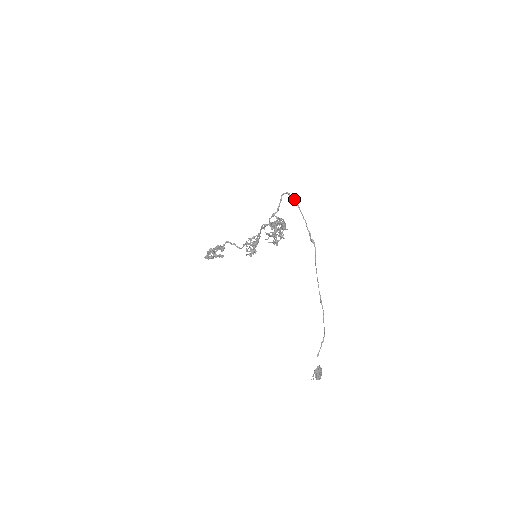
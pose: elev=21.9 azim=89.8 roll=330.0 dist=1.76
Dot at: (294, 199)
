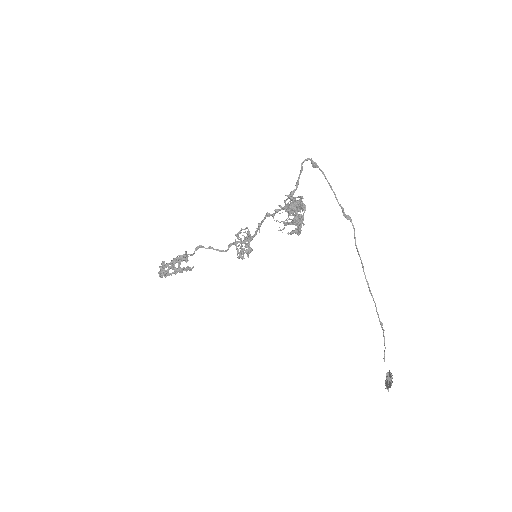
Dot at: (318, 166)
